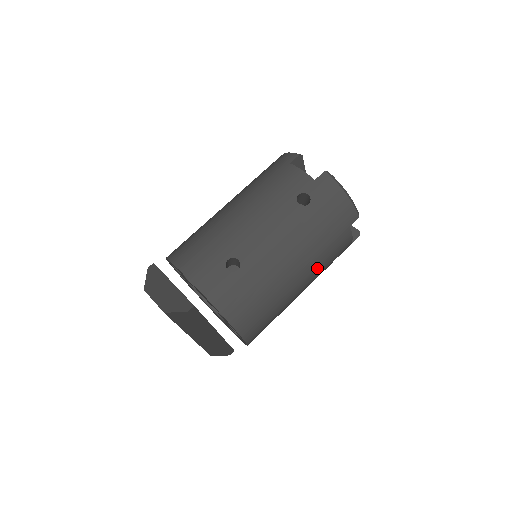
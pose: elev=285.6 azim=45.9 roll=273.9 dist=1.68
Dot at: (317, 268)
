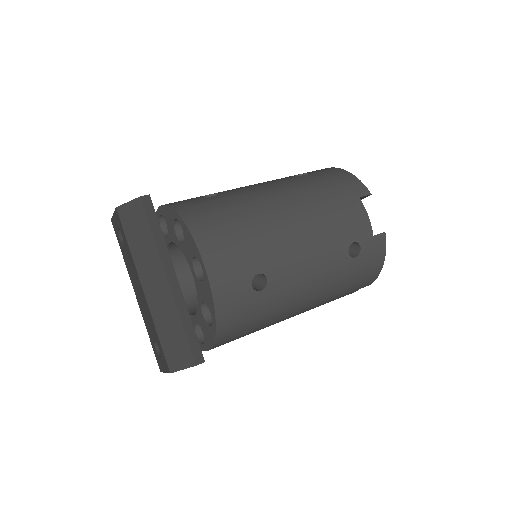
Dot at: (318, 226)
